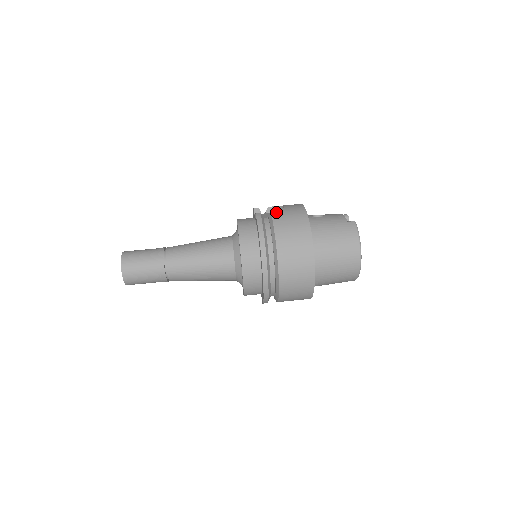
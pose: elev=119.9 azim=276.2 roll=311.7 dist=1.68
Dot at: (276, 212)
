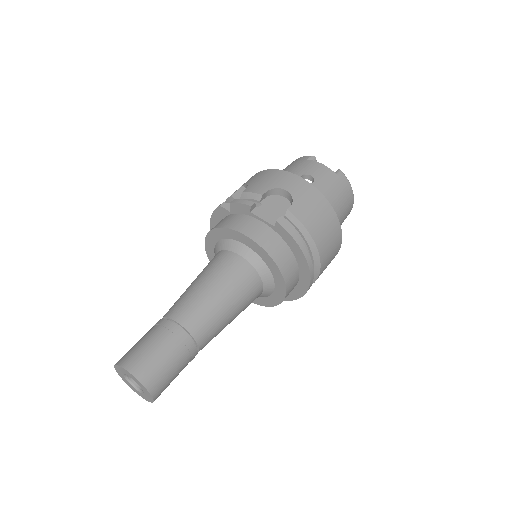
Dot at: (294, 208)
